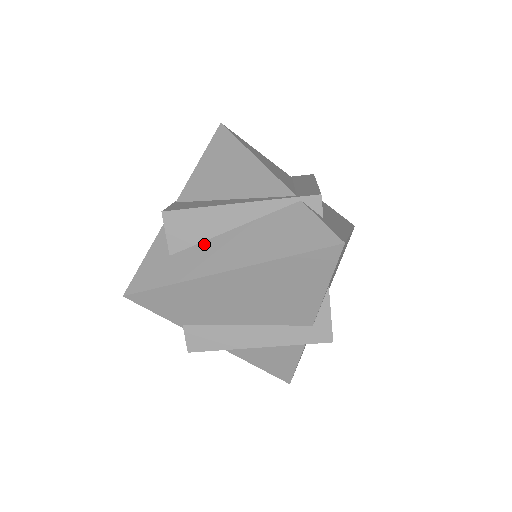
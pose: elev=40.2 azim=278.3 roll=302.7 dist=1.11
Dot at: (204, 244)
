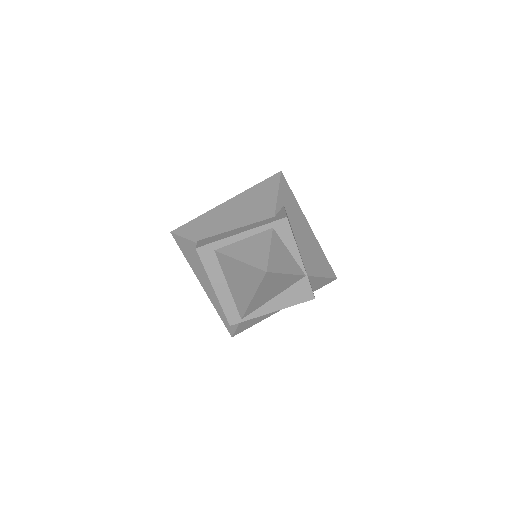
Dot at: occluded
